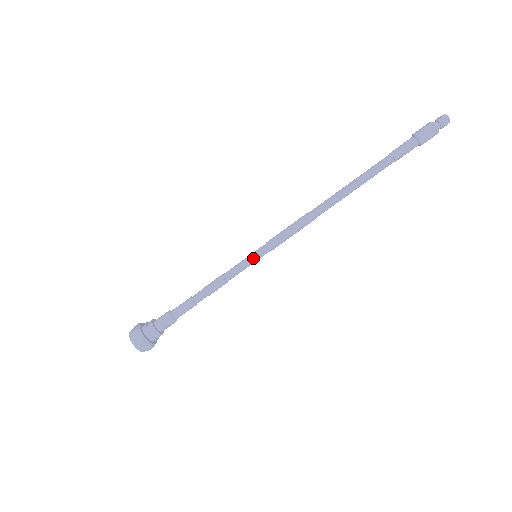
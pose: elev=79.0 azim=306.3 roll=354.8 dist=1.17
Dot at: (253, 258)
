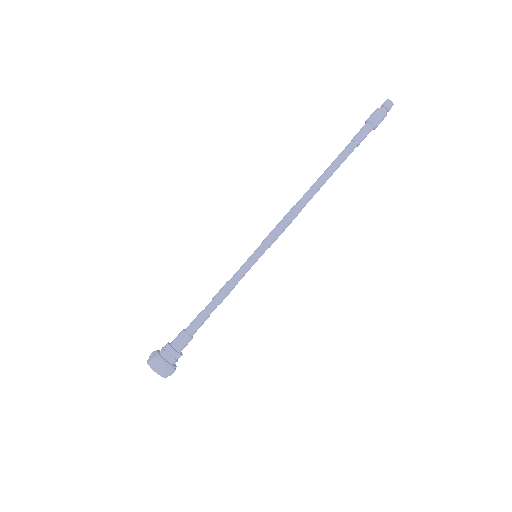
Dot at: (252, 256)
